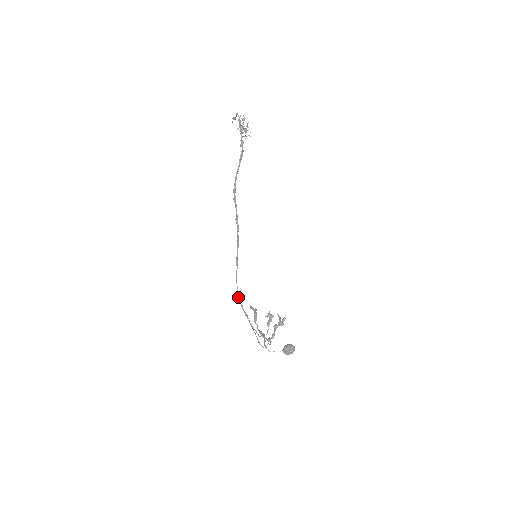
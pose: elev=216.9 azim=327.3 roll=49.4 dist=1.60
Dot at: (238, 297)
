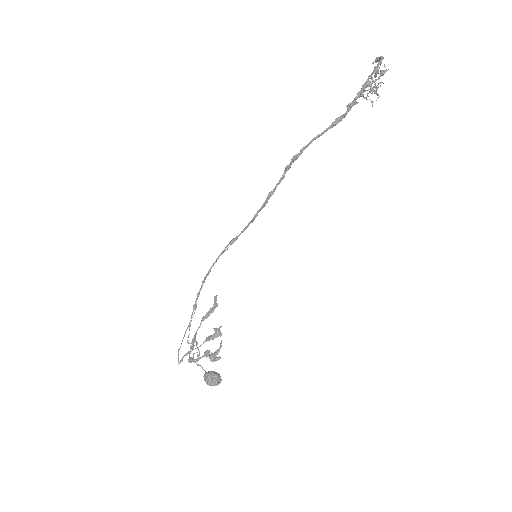
Dot at: (203, 281)
